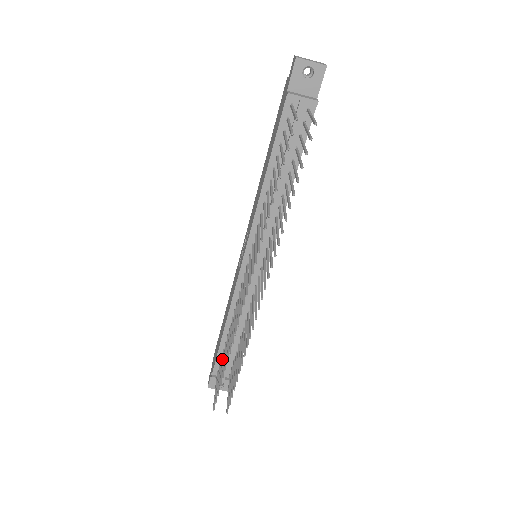
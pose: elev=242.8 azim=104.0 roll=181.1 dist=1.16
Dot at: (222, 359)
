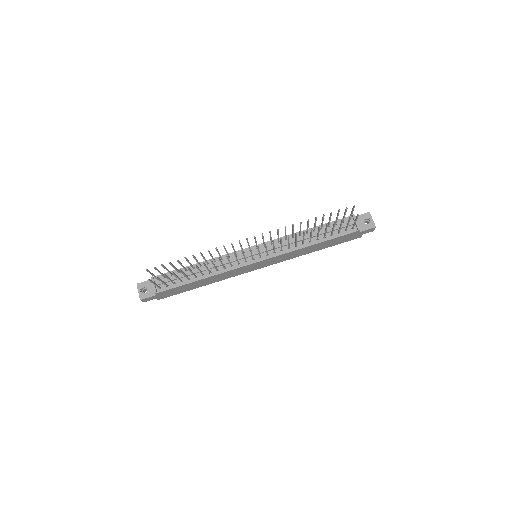
Dot at: (177, 269)
